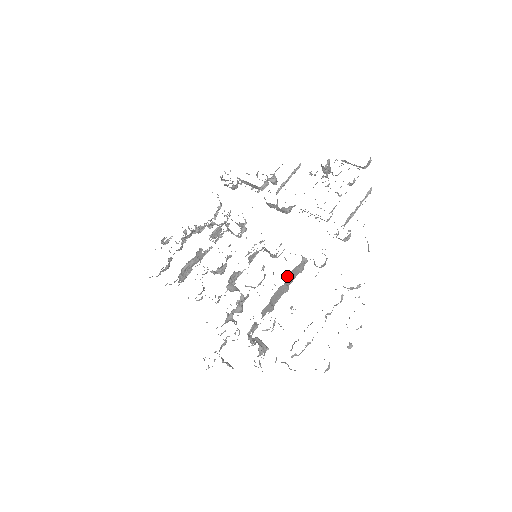
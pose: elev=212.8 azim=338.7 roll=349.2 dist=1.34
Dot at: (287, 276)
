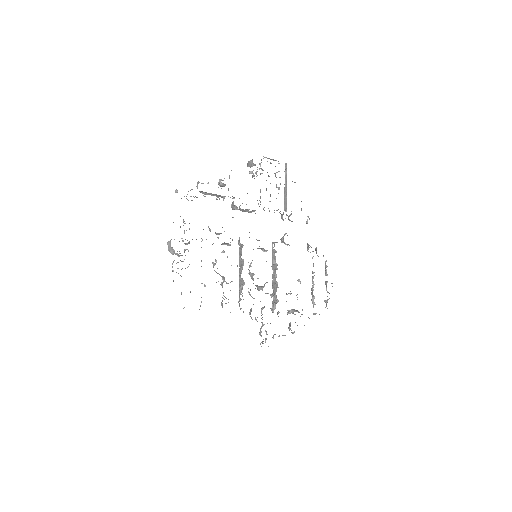
Dot at: occluded
